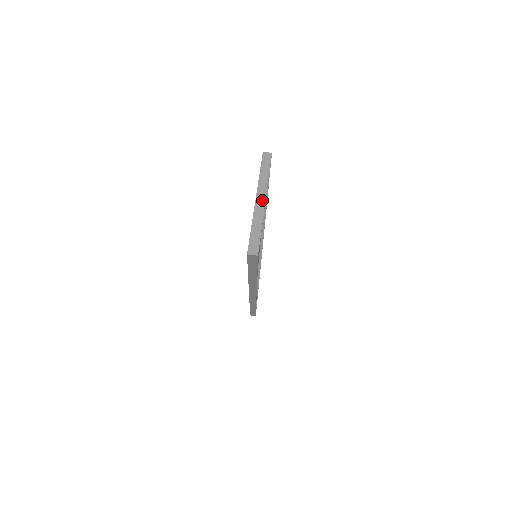
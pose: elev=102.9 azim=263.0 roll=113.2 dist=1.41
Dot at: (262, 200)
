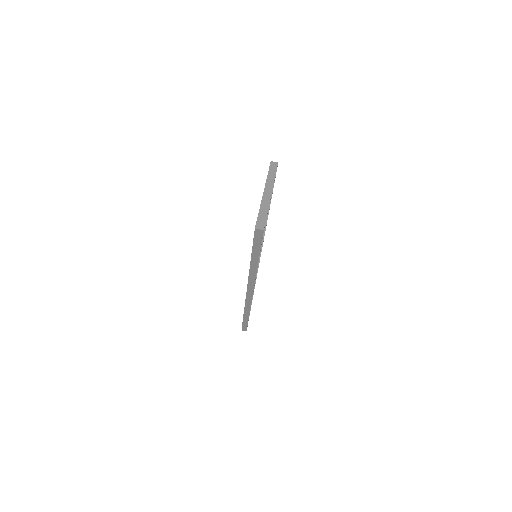
Dot at: (269, 193)
